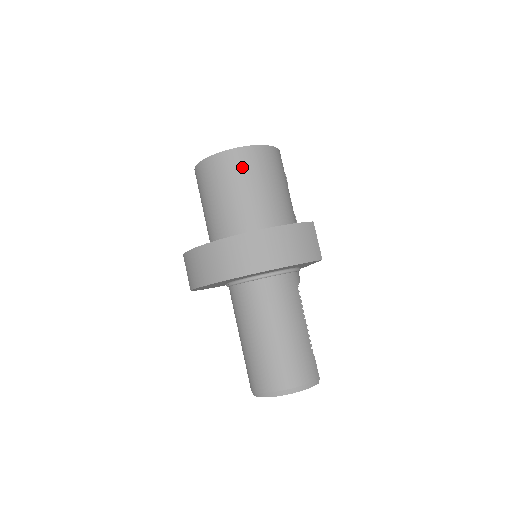
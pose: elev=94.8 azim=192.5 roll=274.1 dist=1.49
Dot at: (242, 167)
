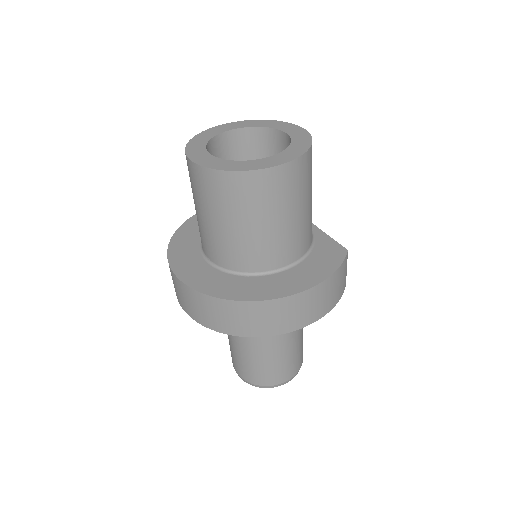
Dot at: (282, 191)
